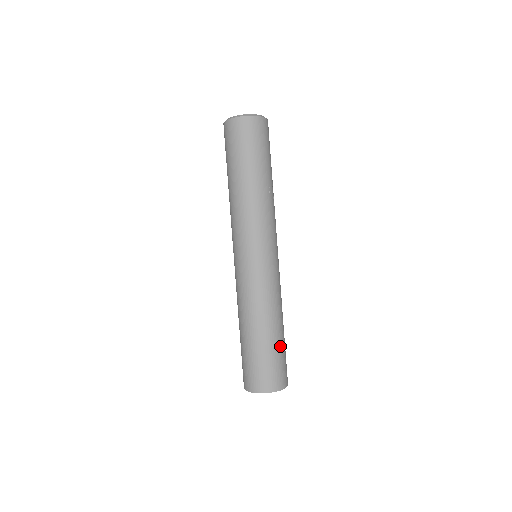
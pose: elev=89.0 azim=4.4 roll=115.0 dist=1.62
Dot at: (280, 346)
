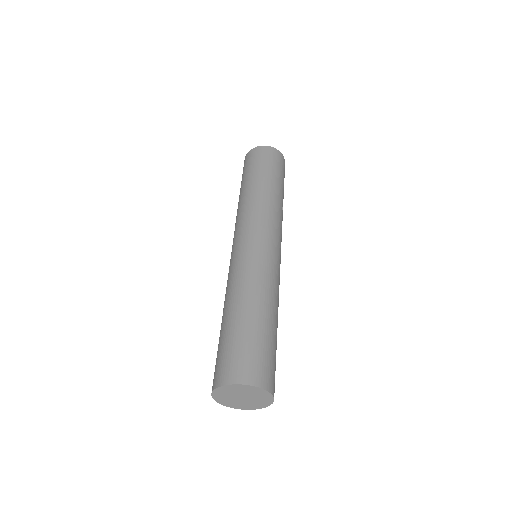
Dot at: (275, 342)
